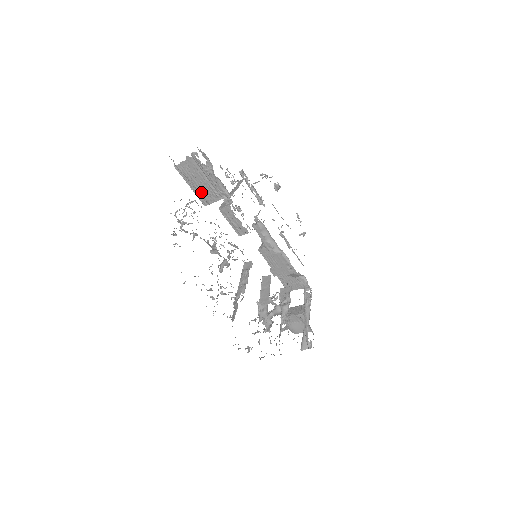
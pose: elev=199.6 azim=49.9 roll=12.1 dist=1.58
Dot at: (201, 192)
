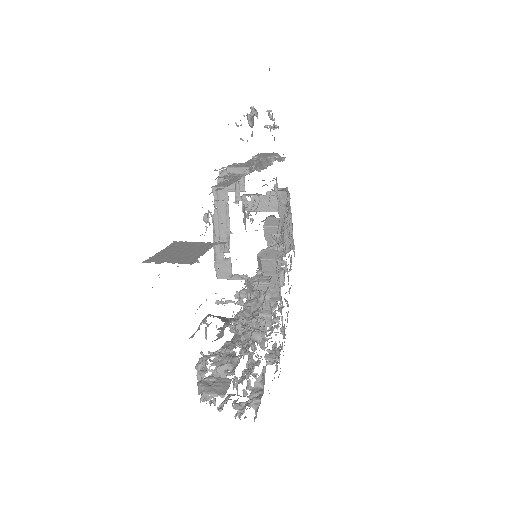
Dot at: occluded
